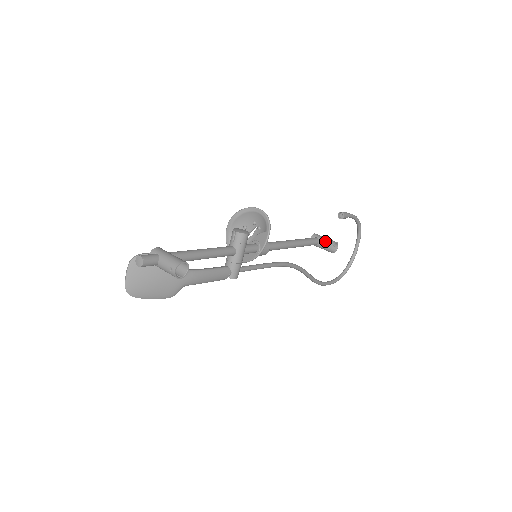
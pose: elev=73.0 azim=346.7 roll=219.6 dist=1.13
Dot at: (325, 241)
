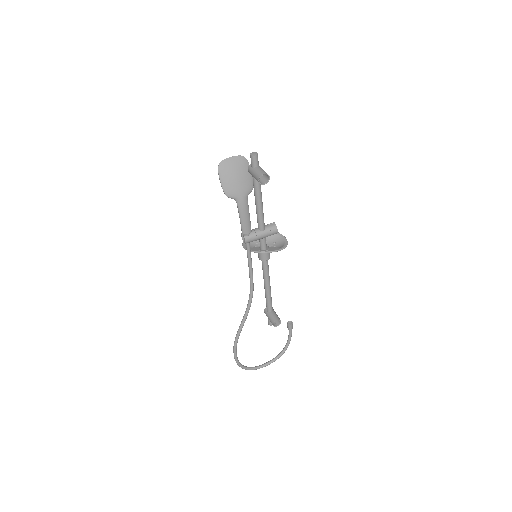
Dot at: (276, 314)
